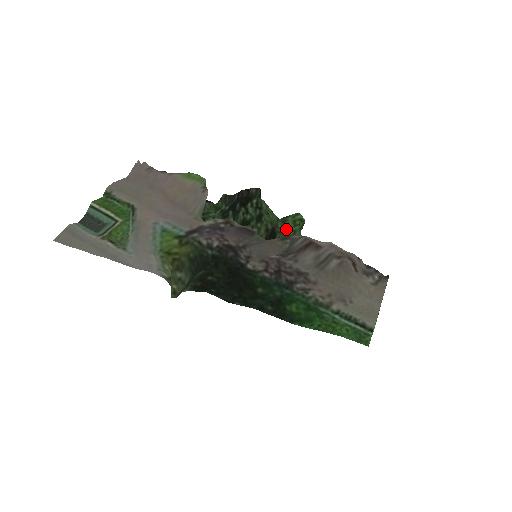
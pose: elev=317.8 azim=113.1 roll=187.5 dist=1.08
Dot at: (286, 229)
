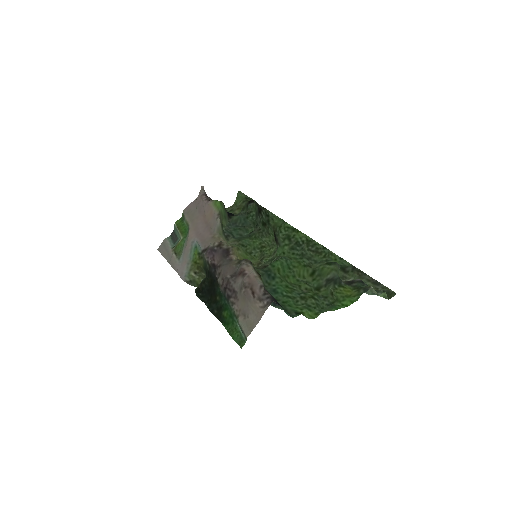
Dot at: (280, 233)
